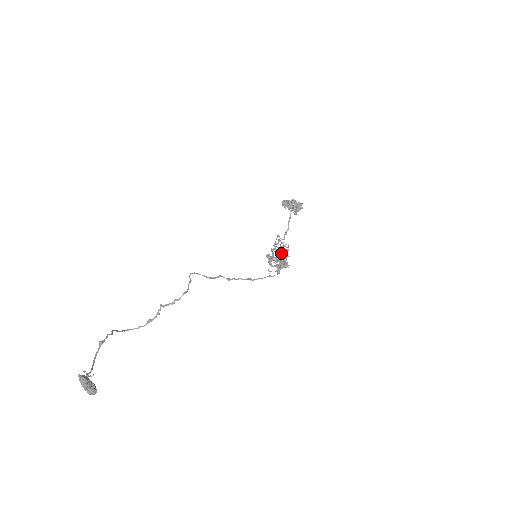
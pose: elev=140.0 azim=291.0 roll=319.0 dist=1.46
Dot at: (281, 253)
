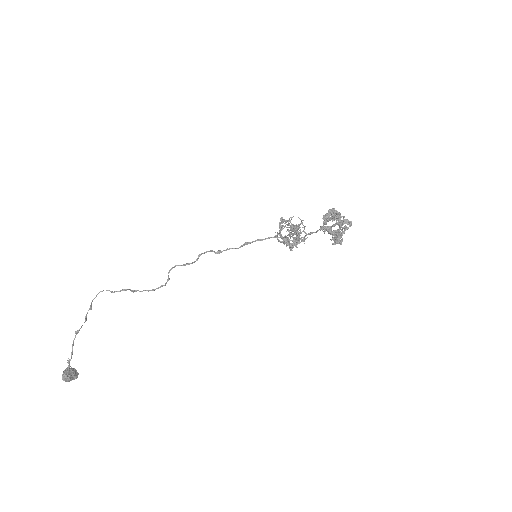
Dot at: (297, 232)
